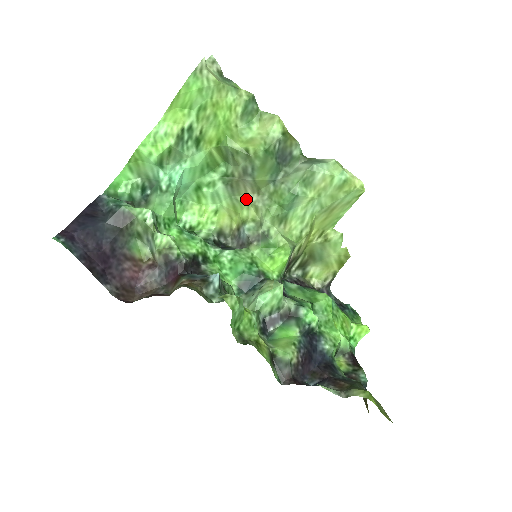
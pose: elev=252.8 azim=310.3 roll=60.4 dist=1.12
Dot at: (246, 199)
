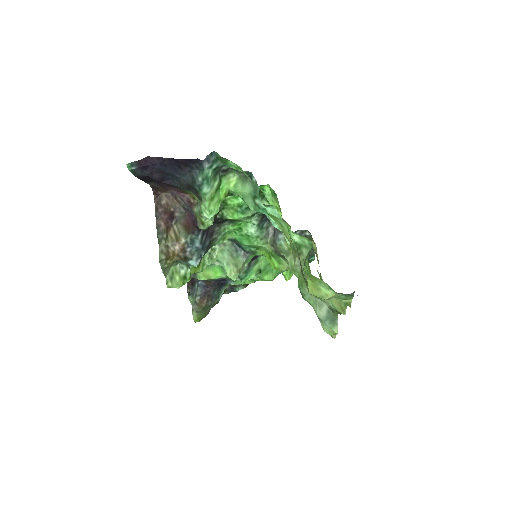
Dot at: occluded
